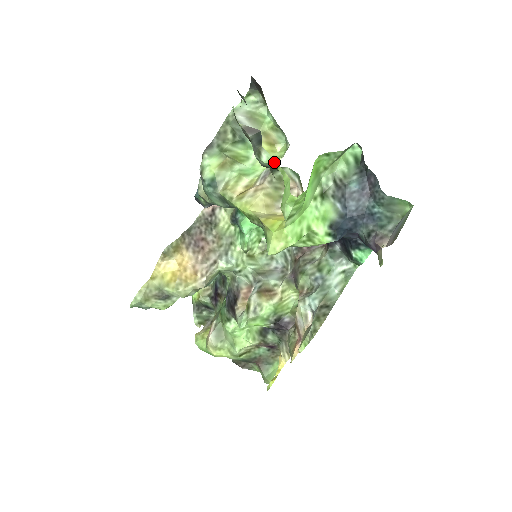
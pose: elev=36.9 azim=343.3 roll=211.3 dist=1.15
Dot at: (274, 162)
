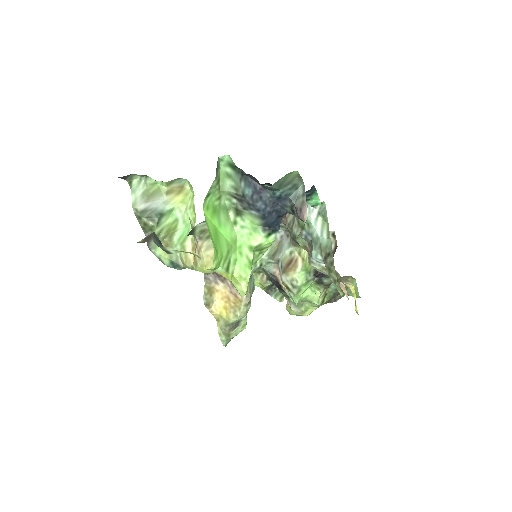
Dot at: (180, 251)
